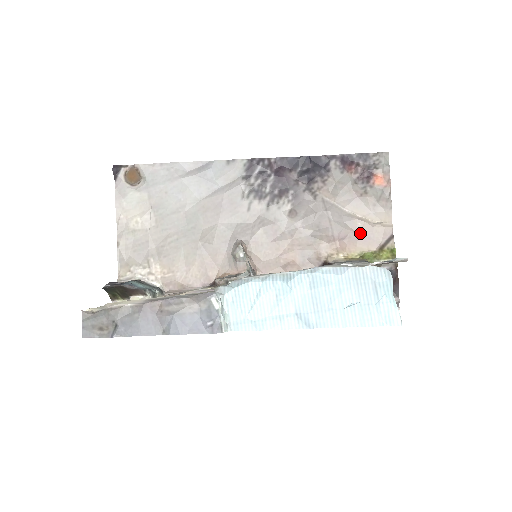
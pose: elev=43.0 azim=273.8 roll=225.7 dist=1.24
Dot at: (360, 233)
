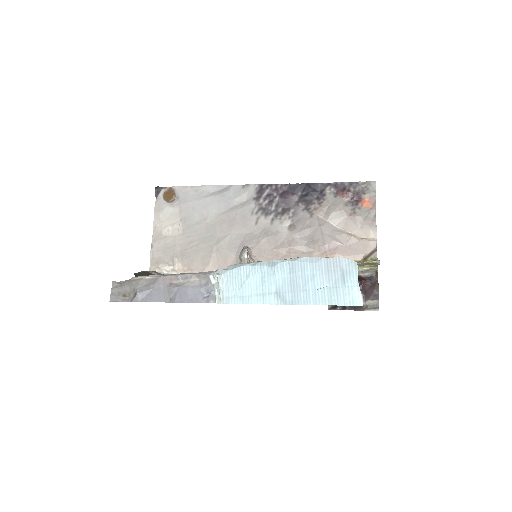
Dot at: (348, 245)
